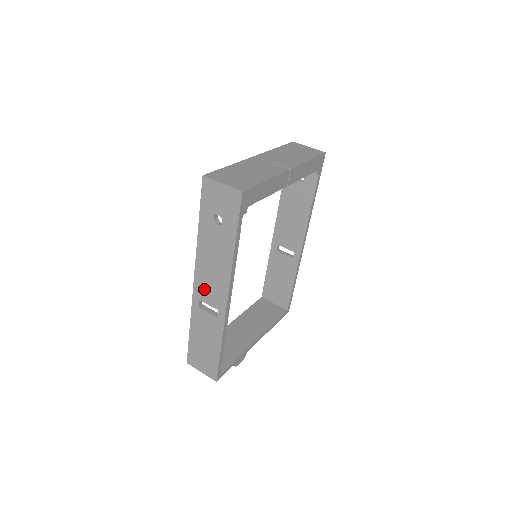
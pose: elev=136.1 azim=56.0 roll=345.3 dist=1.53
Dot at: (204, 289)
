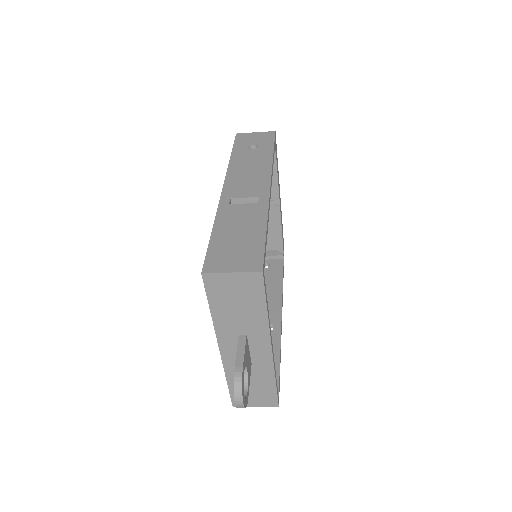
Dot at: (238, 188)
